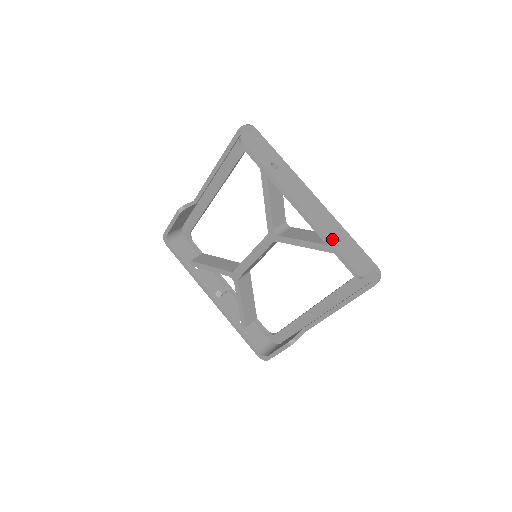
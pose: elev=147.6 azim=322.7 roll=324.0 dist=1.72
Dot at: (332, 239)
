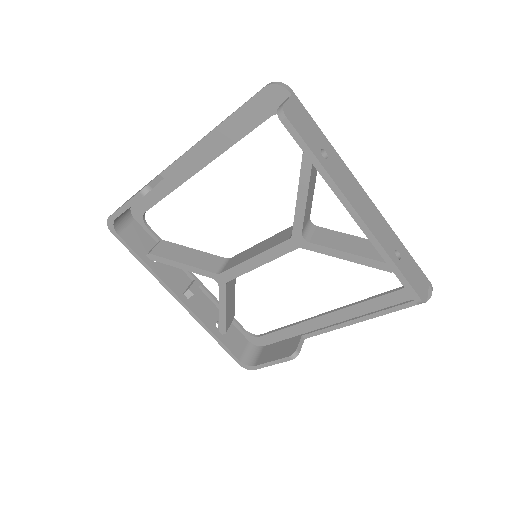
Dot at: (394, 257)
